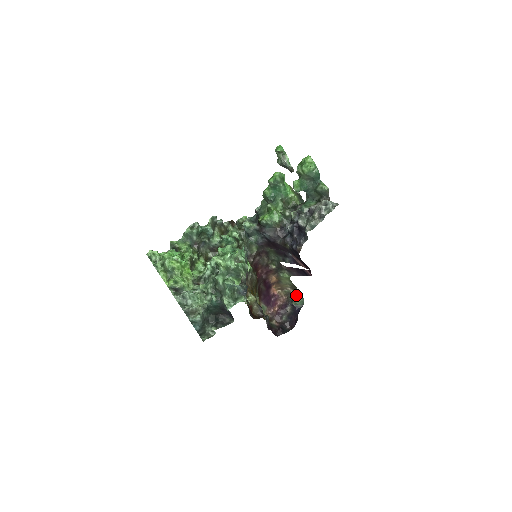
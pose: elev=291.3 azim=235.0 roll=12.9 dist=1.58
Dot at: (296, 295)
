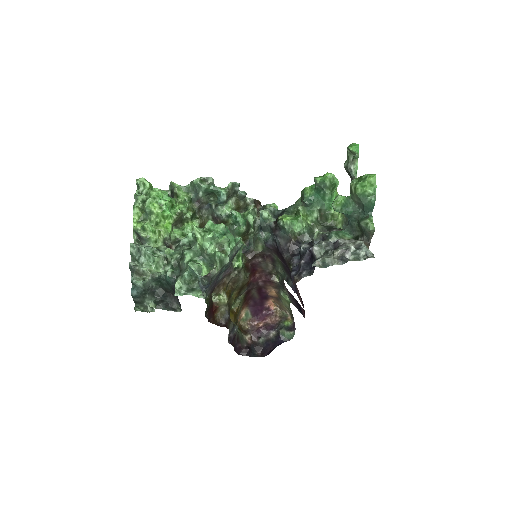
Dot at: (290, 324)
